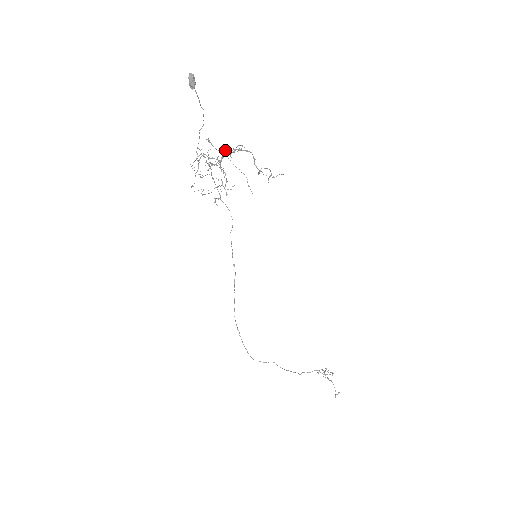
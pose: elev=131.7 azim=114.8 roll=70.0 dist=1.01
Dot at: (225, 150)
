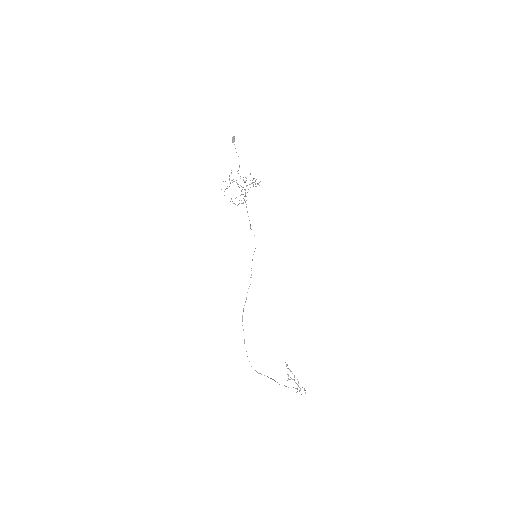
Dot at: occluded
